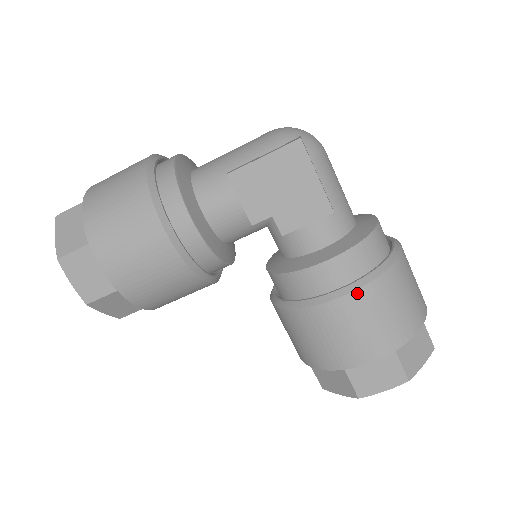
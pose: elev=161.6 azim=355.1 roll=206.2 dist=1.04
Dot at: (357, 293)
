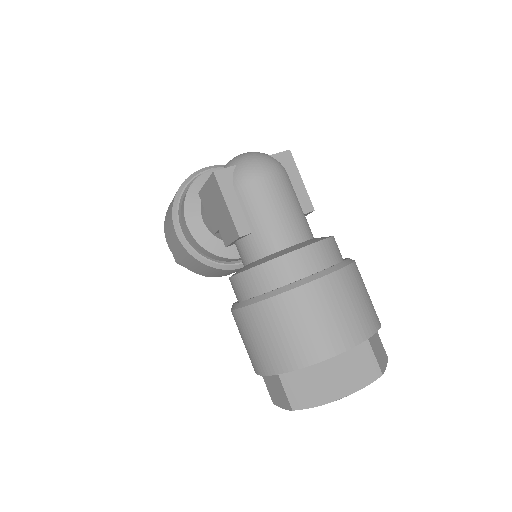
Dot at: (241, 311)
